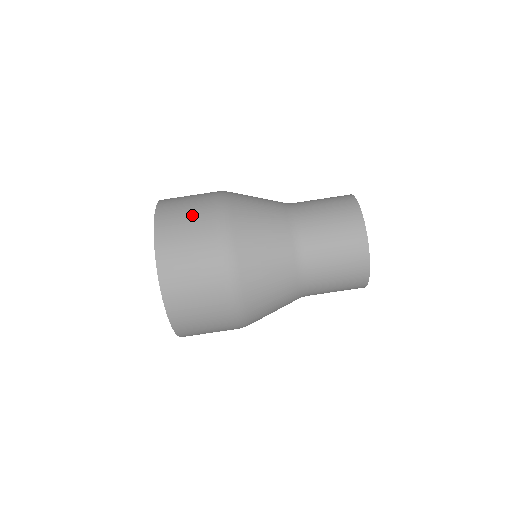
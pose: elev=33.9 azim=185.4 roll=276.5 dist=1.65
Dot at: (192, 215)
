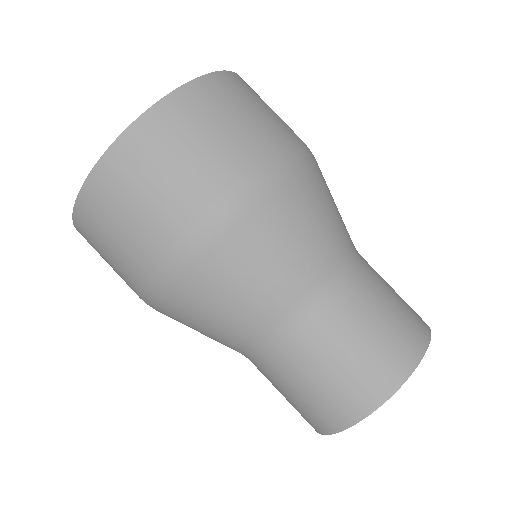
Dot at: (210, 148)
